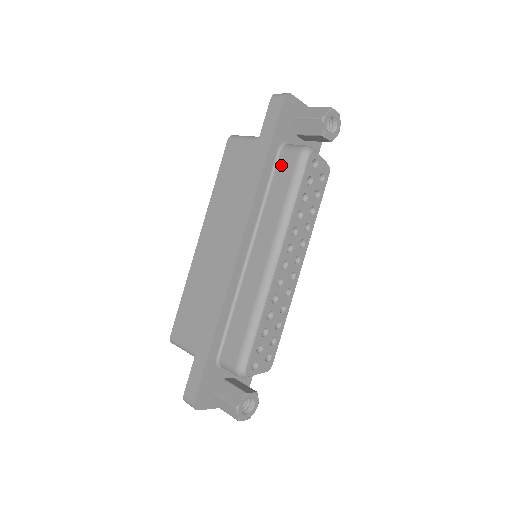
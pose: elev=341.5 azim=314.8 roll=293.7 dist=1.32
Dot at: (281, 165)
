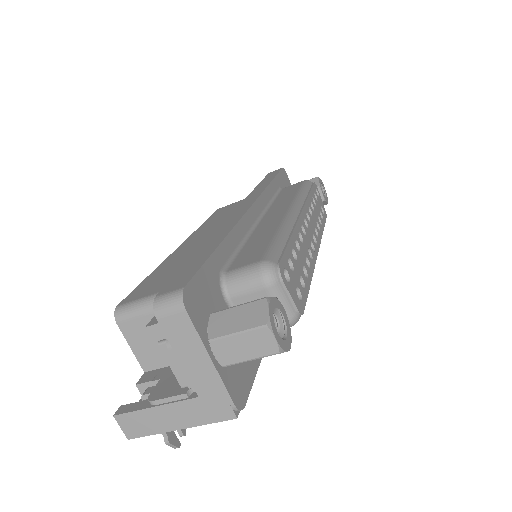
Dot at: (286, 189)
